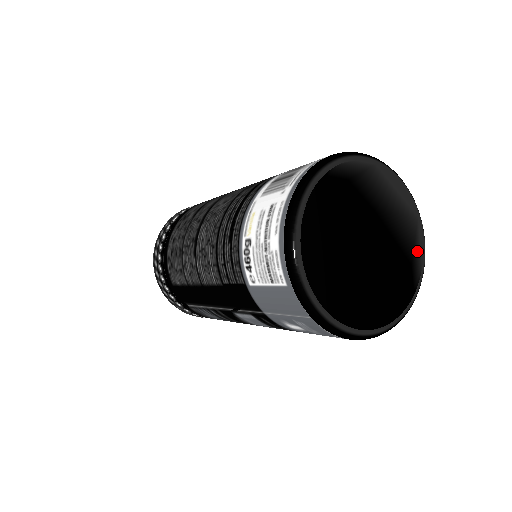
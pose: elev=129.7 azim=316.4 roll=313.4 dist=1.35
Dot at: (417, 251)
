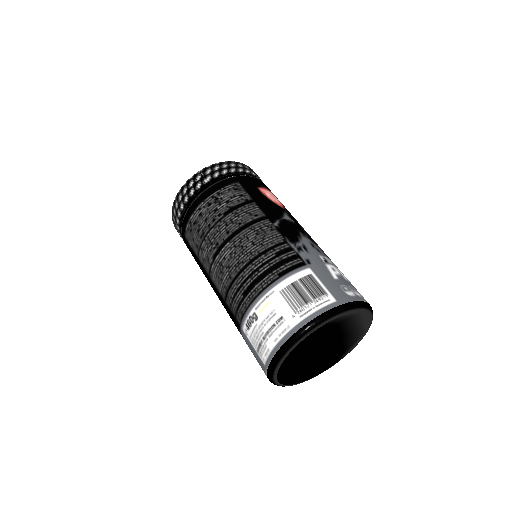
Dot at: (353, 346)
